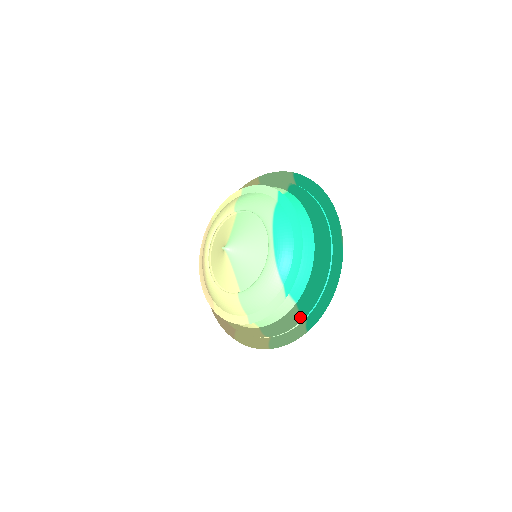
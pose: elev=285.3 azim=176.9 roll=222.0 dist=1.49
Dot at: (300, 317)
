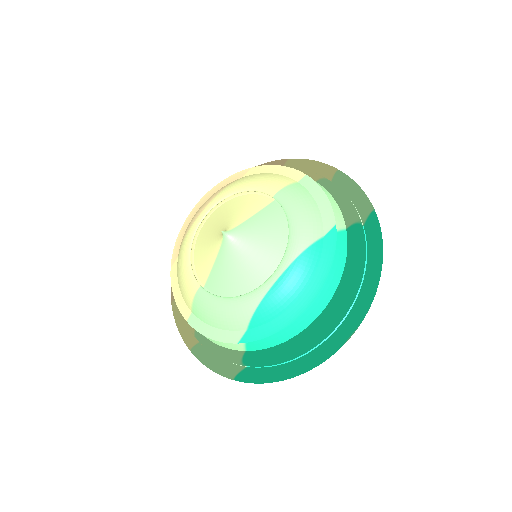
Dot at: (239, 363)
